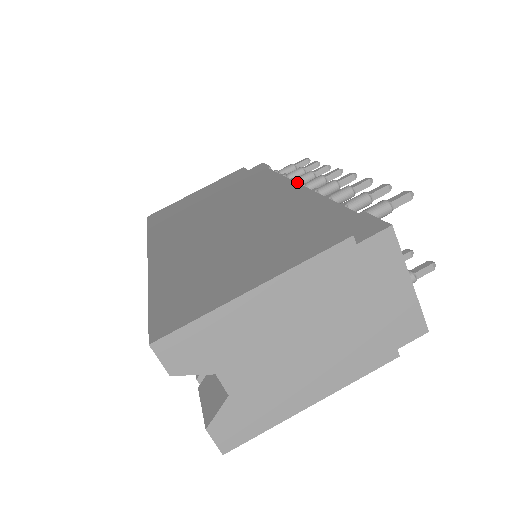
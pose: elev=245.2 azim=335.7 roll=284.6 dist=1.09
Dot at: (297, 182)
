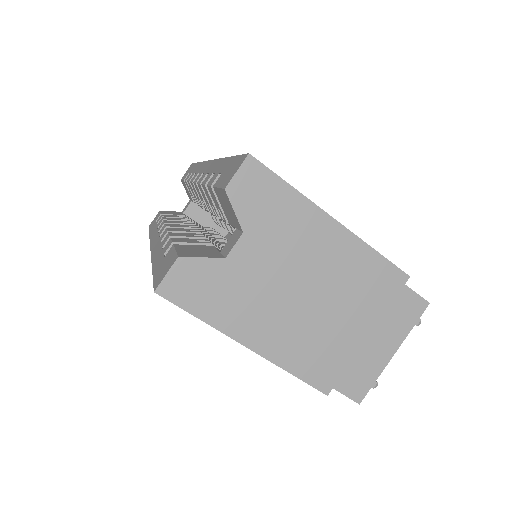
Dot at: occluded
